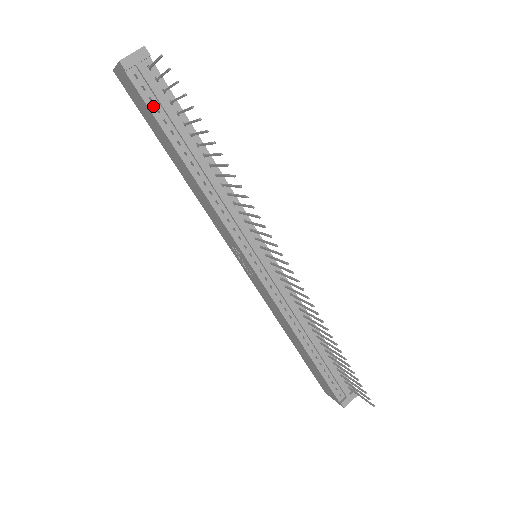
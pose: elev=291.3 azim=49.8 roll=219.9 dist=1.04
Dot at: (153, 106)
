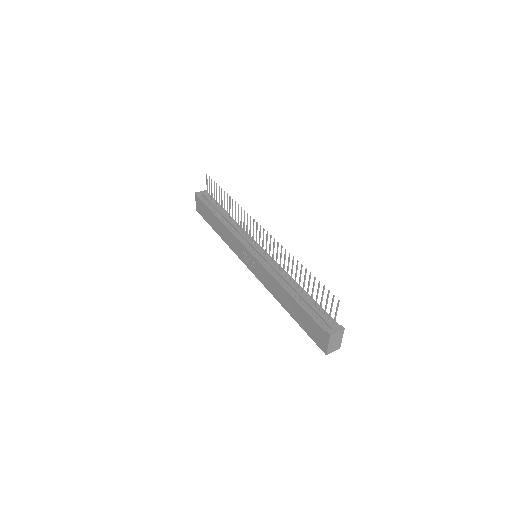
Dot at: (206, 203)
